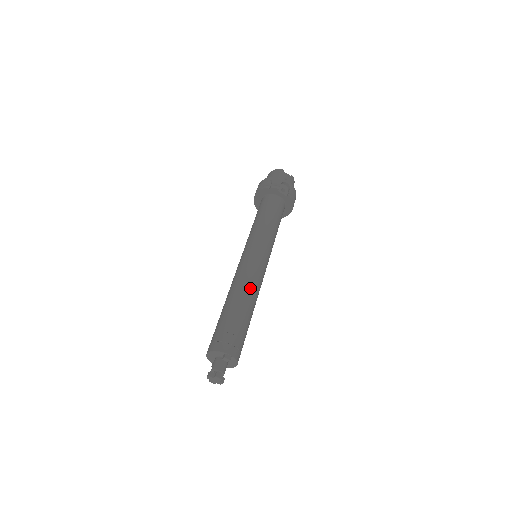
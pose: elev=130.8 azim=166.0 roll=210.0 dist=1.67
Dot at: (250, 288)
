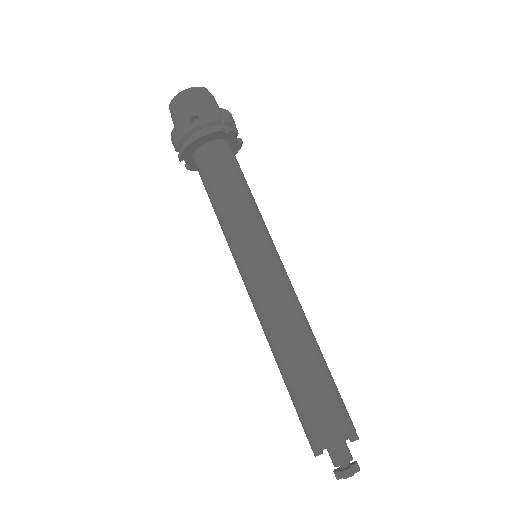
Dot at: occluded
